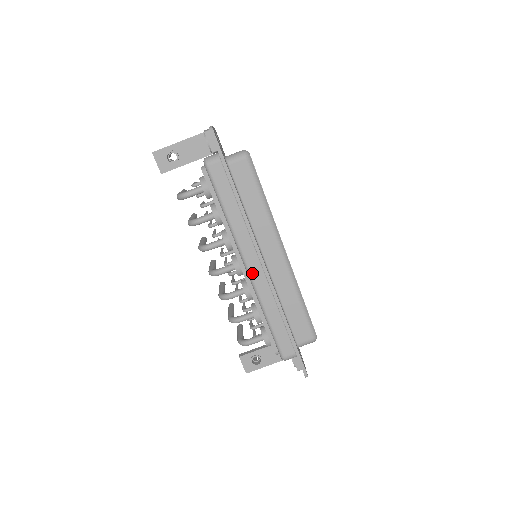
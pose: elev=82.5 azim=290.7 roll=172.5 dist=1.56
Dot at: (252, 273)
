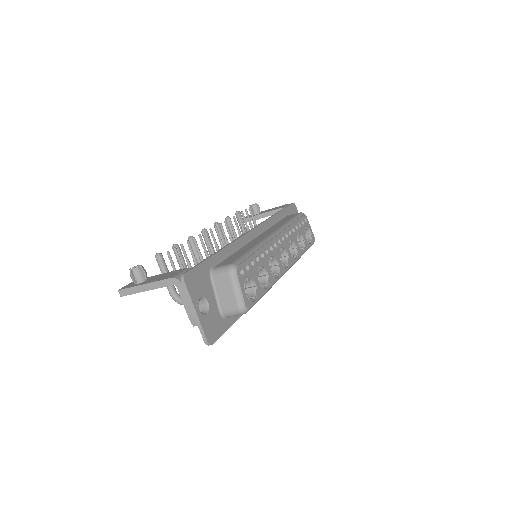
Dot at: occluded
